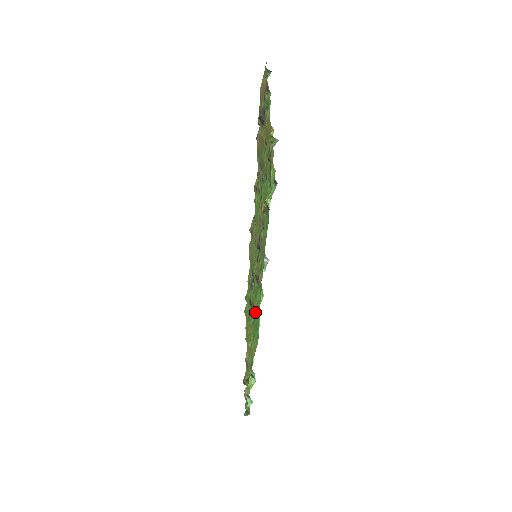
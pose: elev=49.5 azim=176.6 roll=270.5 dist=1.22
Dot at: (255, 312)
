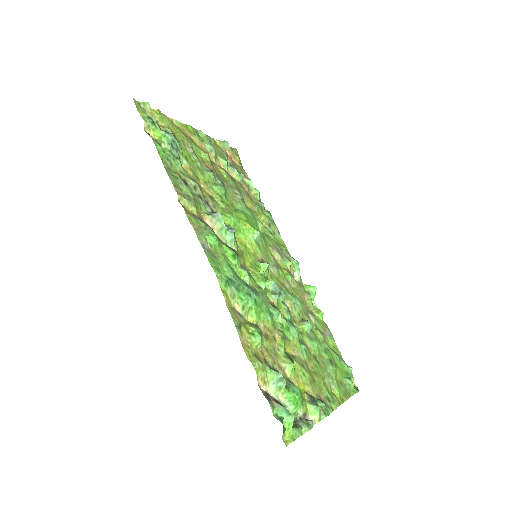
Dot at: (264, 301)
